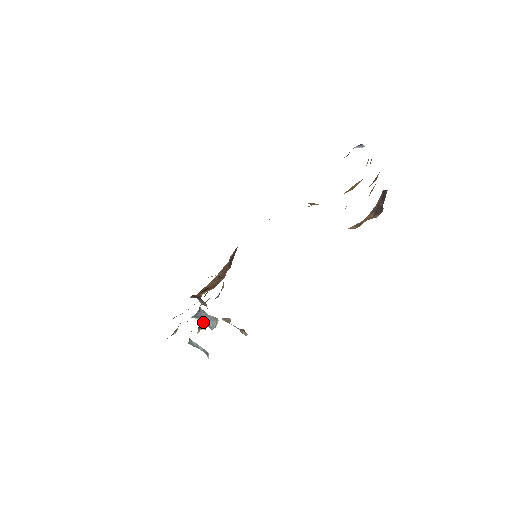
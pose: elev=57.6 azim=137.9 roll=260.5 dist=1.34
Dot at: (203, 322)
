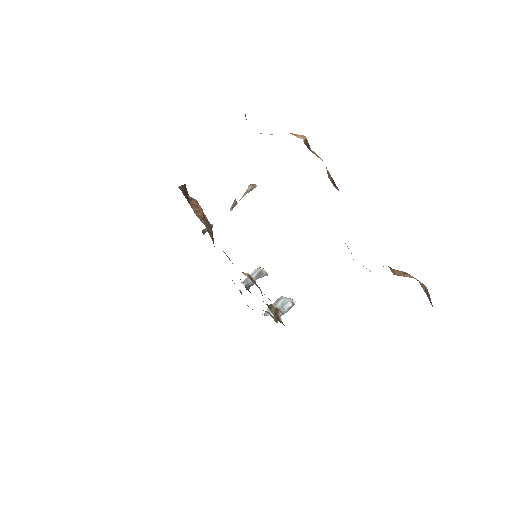
Dot at: (275, 311)
